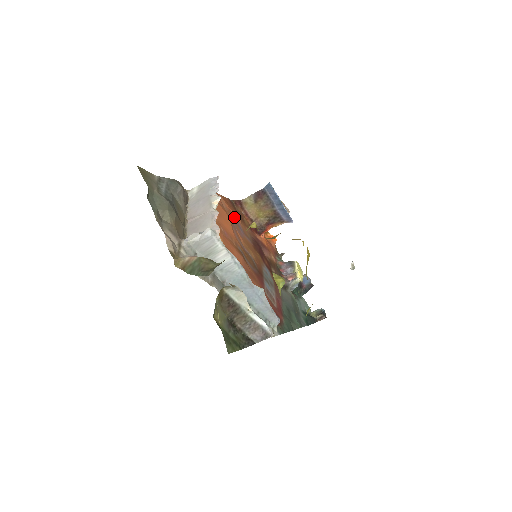
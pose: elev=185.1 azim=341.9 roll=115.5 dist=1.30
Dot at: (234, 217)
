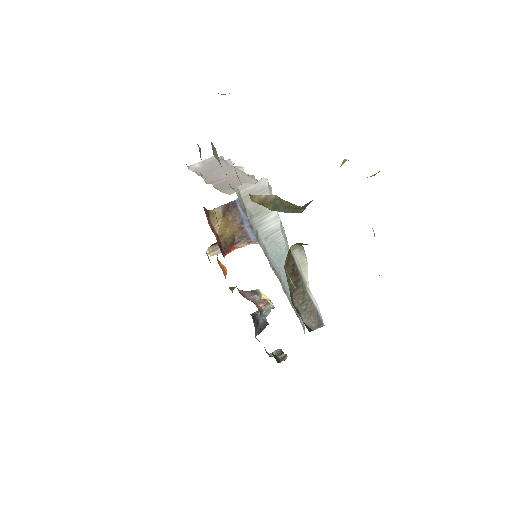
Dot at: occluded
